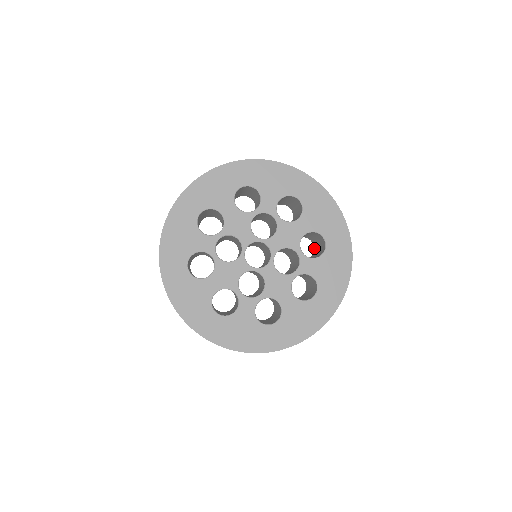
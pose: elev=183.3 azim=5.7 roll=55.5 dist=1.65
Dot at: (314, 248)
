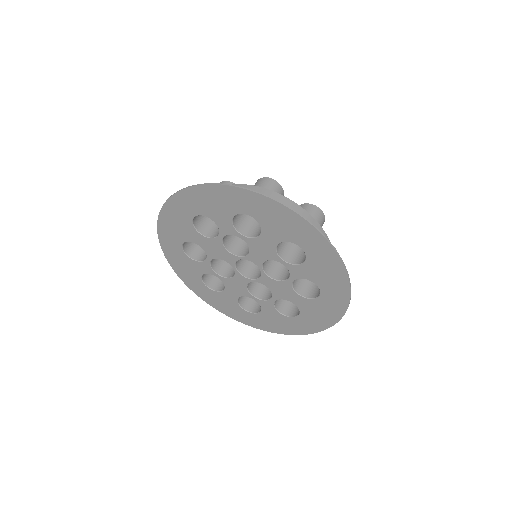
Dot at: (321, 214)
